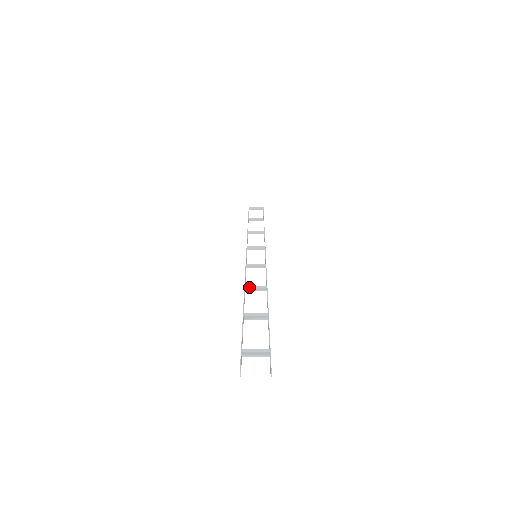
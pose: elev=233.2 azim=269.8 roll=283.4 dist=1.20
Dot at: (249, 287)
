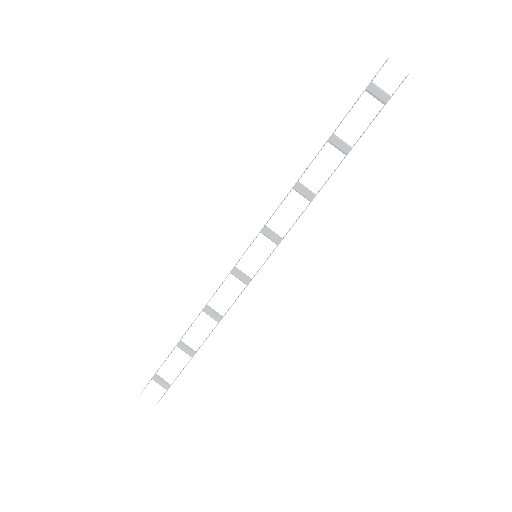
Dot at: (296, 190)
